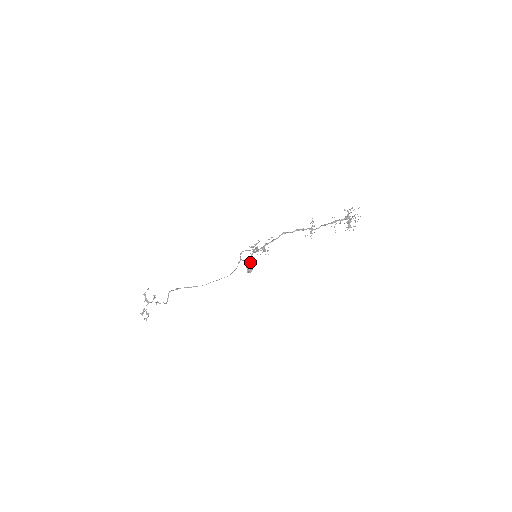
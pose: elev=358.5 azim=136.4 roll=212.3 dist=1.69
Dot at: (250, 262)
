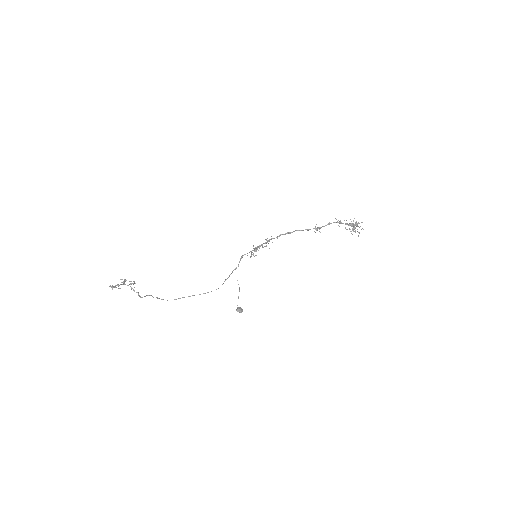
Dot at: occluded
